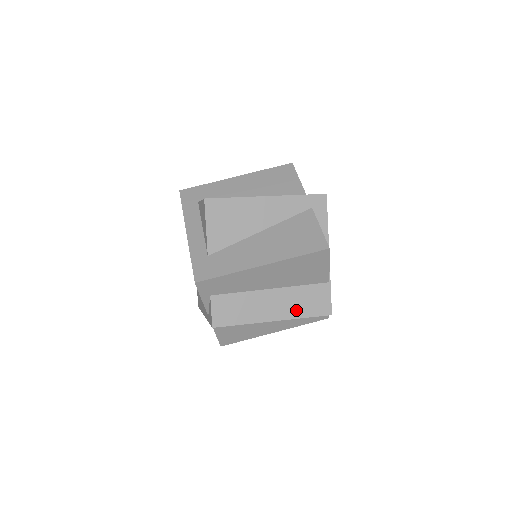
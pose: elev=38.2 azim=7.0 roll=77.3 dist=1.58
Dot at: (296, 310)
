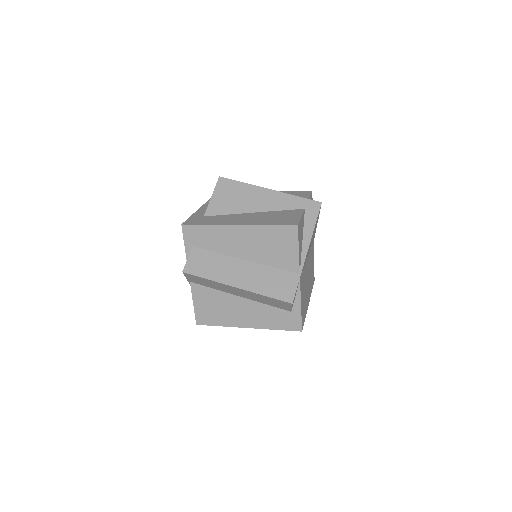
Dot at: (260, 286)
